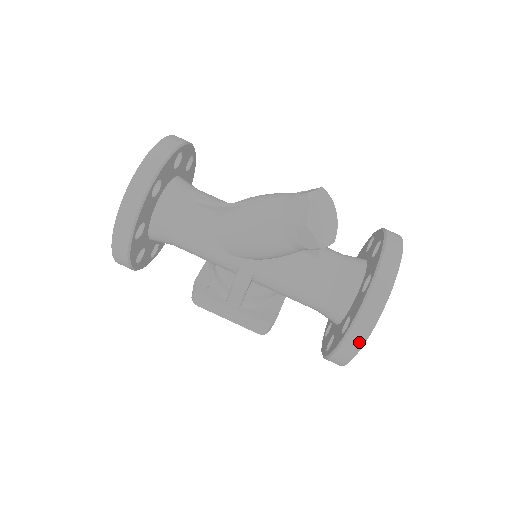
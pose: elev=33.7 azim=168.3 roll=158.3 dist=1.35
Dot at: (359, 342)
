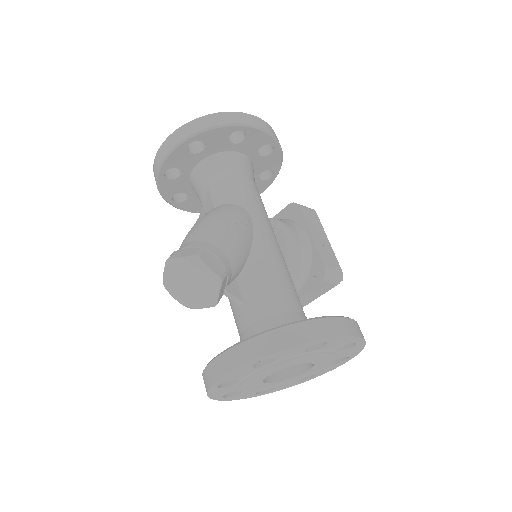
Dot at: occluded
